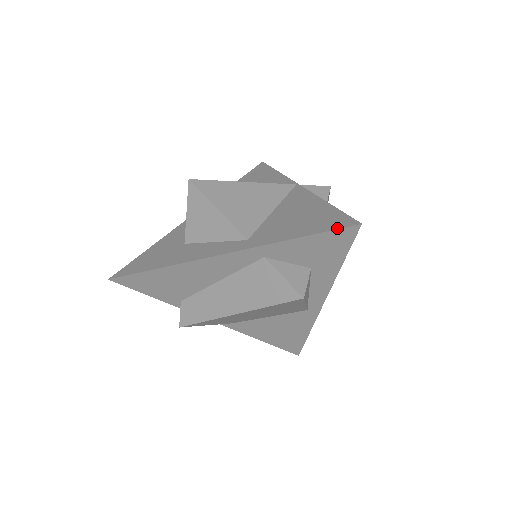
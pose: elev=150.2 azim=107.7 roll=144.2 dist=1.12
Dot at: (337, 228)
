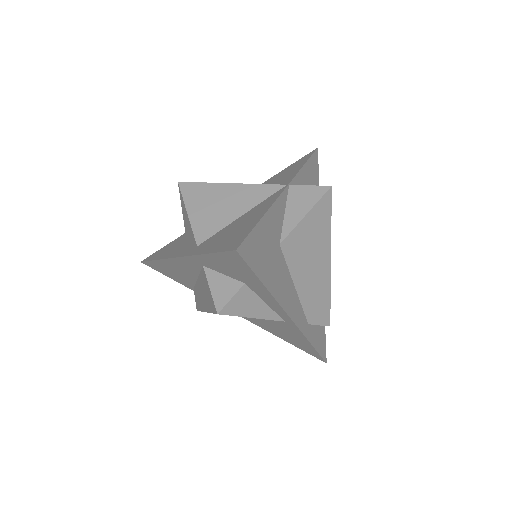
Dot at: (224, 250)
